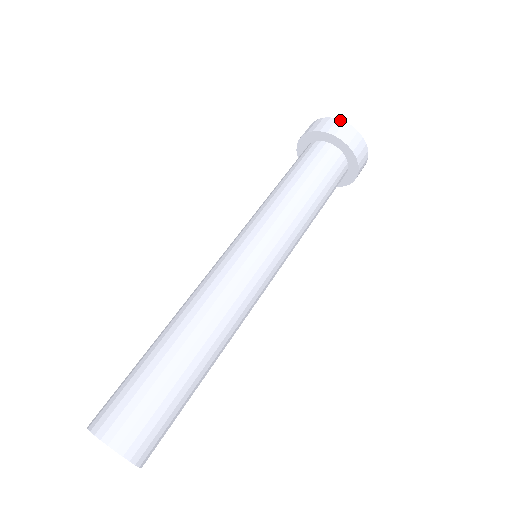
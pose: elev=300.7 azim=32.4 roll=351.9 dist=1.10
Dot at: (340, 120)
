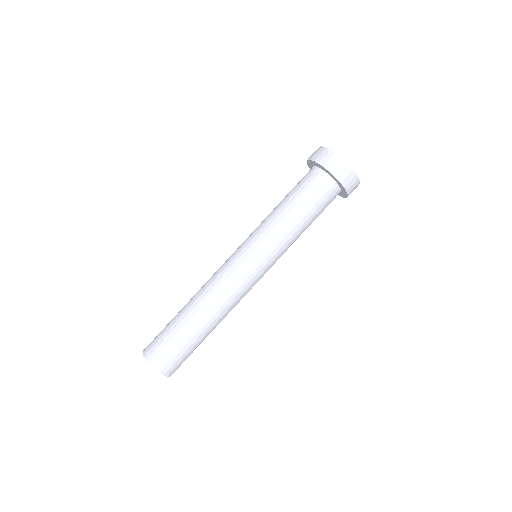
Dot at: (354, 172)
